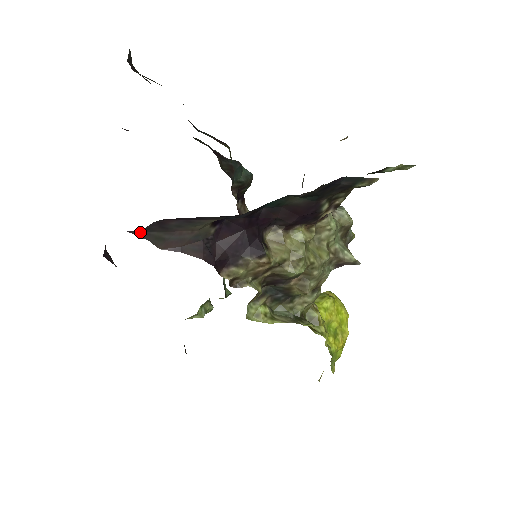
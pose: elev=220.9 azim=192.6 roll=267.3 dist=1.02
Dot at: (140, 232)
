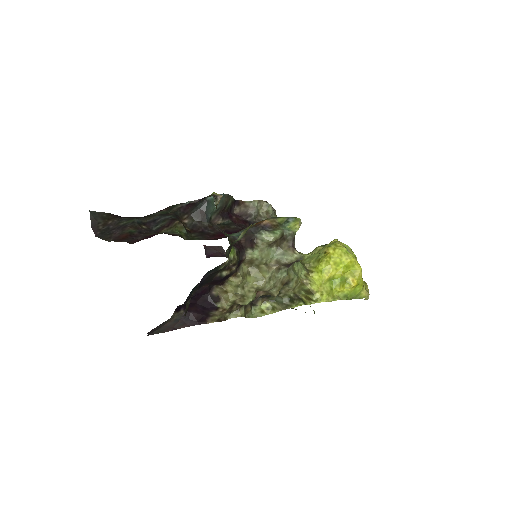
Dot at: (149, 334)
